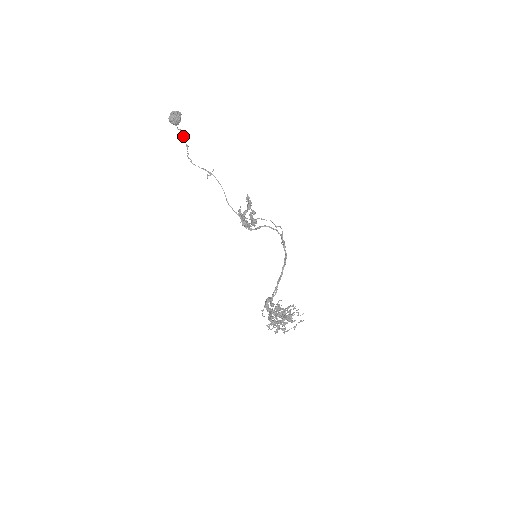
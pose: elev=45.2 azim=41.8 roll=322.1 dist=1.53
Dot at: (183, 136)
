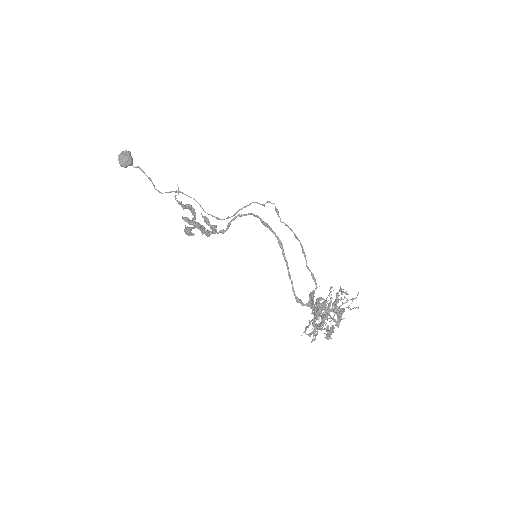
Dot at: (142, 171)
